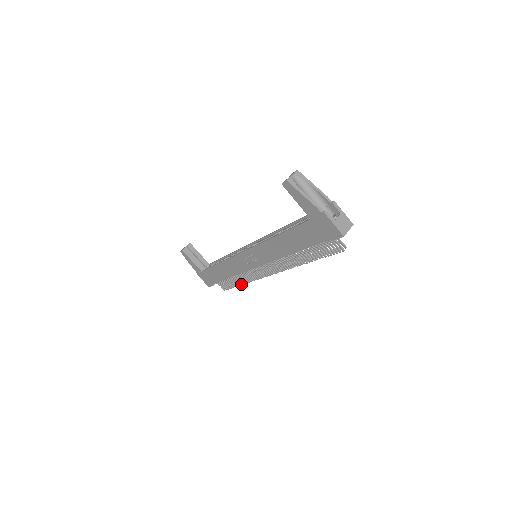
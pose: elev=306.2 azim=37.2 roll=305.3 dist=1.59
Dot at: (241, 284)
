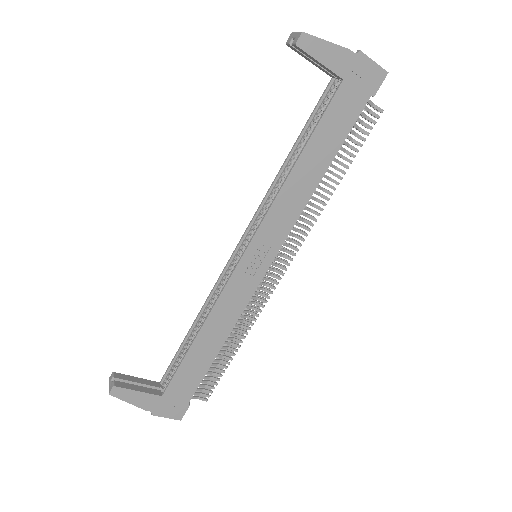
Dot at: (238, 347)
